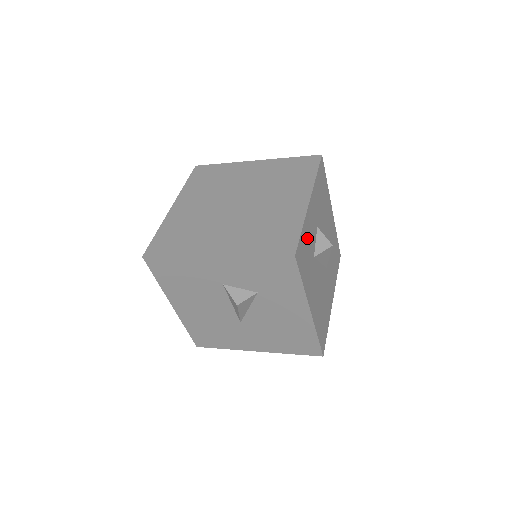
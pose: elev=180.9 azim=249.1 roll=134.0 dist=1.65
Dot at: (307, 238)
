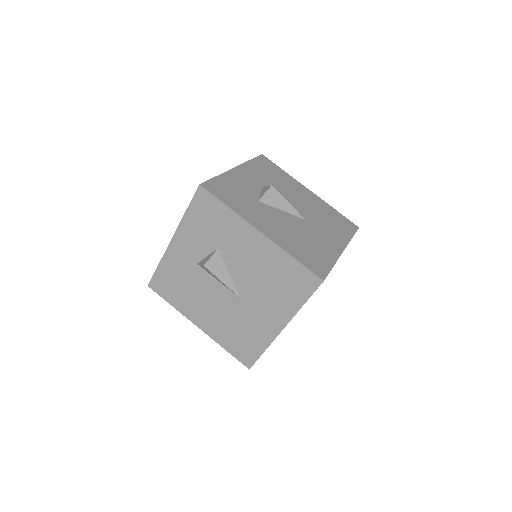
Dot at: (233, 185)
